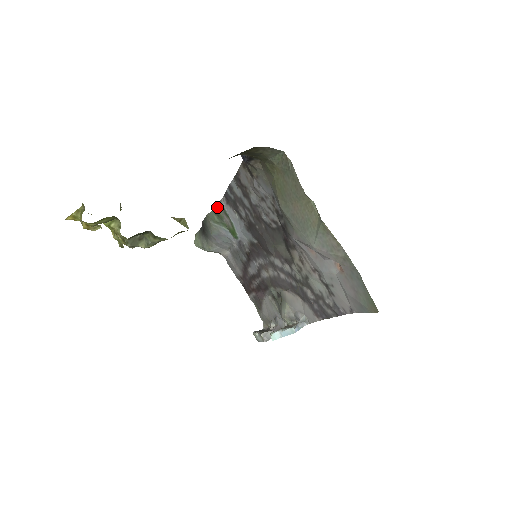
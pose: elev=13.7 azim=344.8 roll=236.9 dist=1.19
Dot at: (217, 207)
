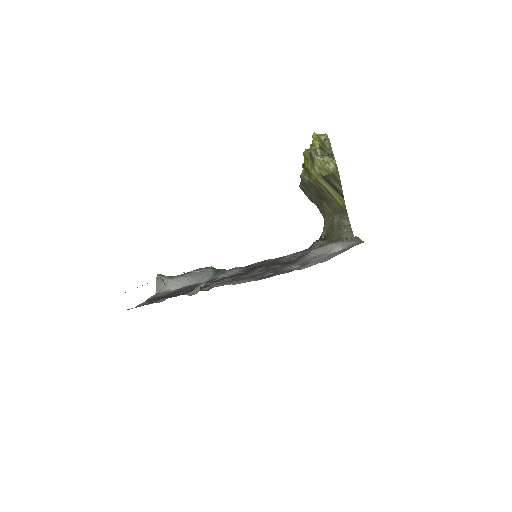
Dot at: (225, 270)
